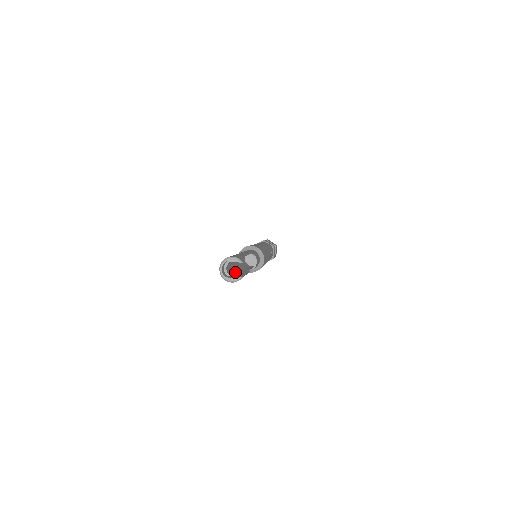
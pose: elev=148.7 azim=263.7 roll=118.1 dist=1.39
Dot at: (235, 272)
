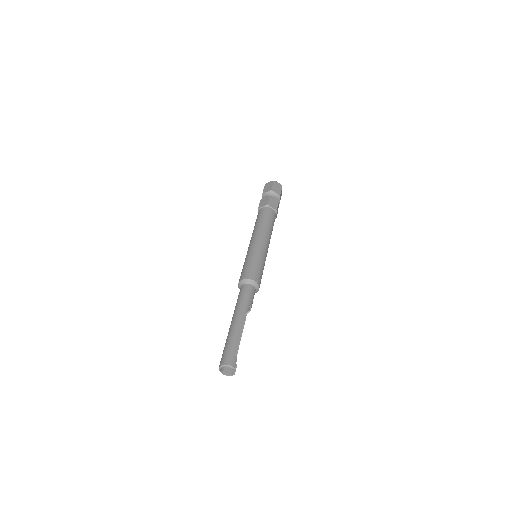
Dot at: occluded
